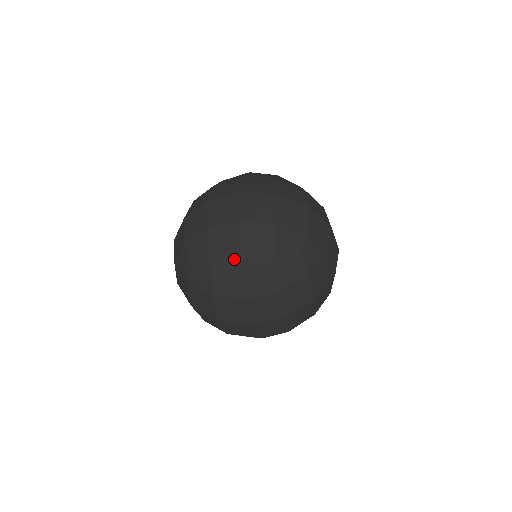
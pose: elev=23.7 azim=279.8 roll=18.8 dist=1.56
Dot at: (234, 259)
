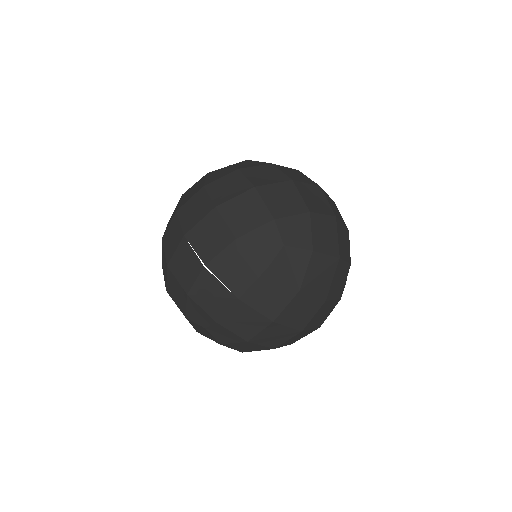
Dot at: (335, 254)
